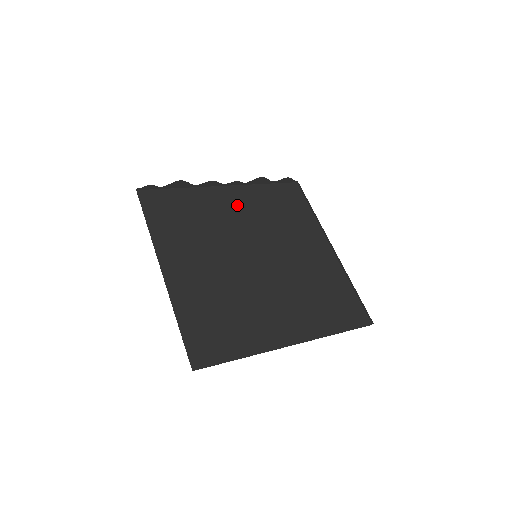
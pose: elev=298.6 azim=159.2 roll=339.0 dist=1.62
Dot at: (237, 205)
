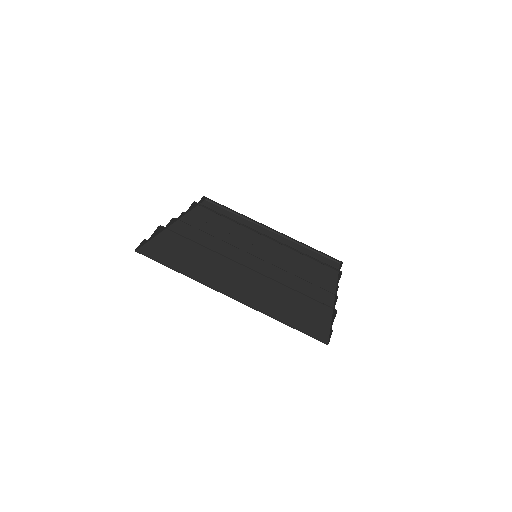
Dot at: occluded
